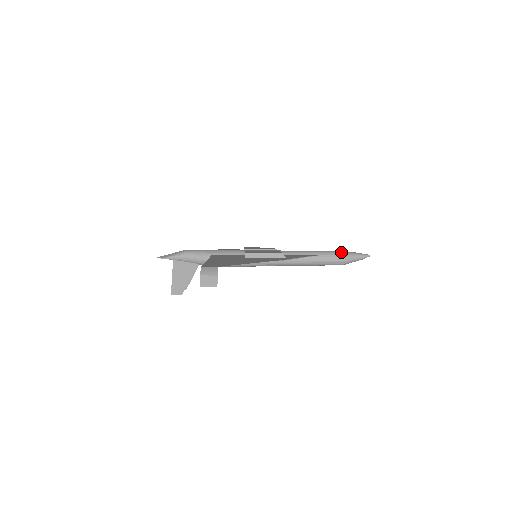
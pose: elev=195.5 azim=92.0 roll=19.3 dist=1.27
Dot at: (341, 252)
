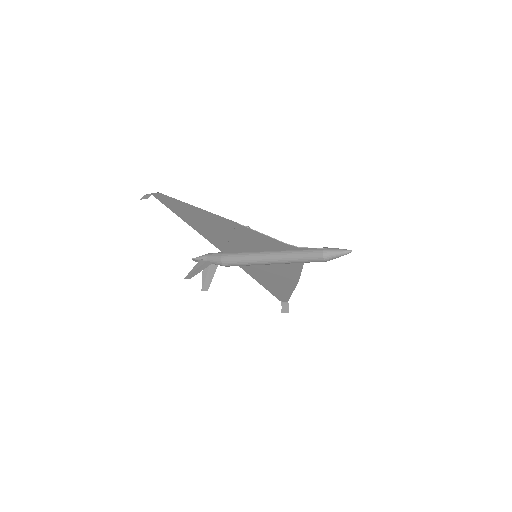
Dot at: (323, 247)
